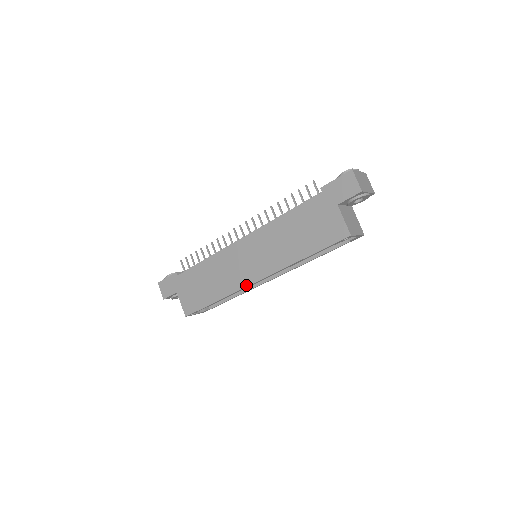
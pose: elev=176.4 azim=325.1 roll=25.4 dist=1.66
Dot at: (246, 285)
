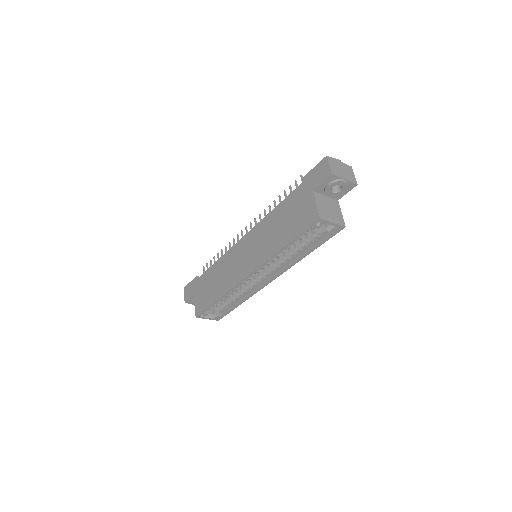
Dot at: (240, 280)
